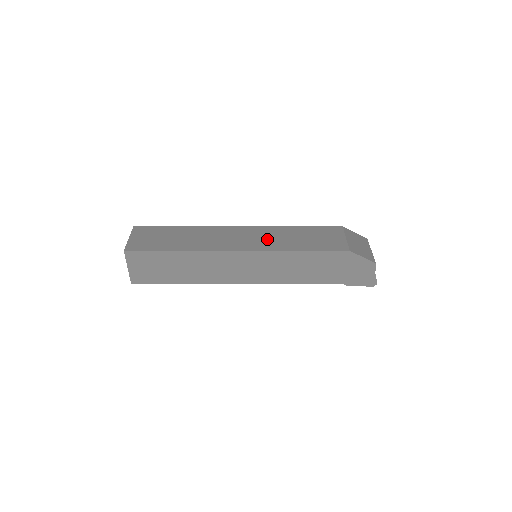
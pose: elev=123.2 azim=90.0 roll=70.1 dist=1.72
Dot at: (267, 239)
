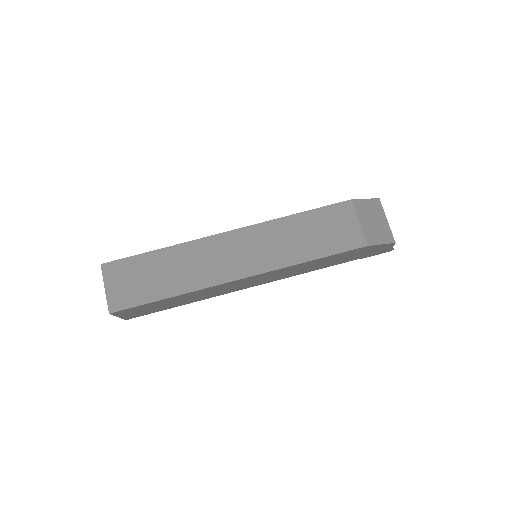
Dot at: (269, 248)
